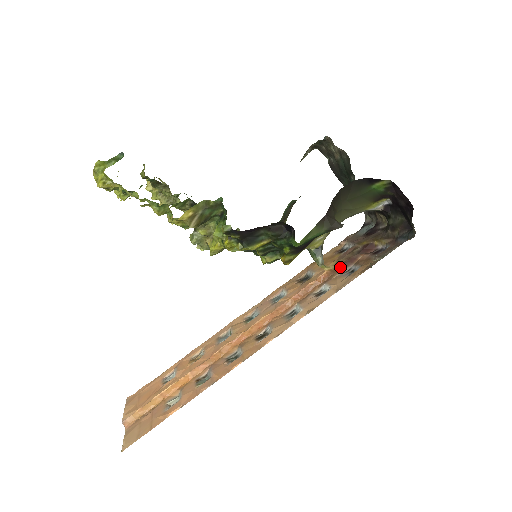
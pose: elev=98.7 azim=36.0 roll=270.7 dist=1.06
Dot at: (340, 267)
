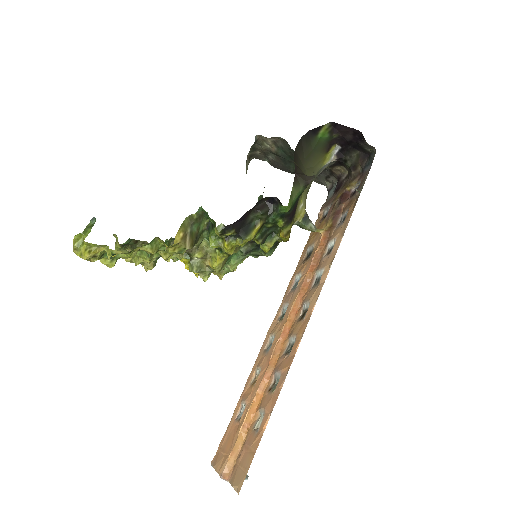
Dot at: (332, 224)
